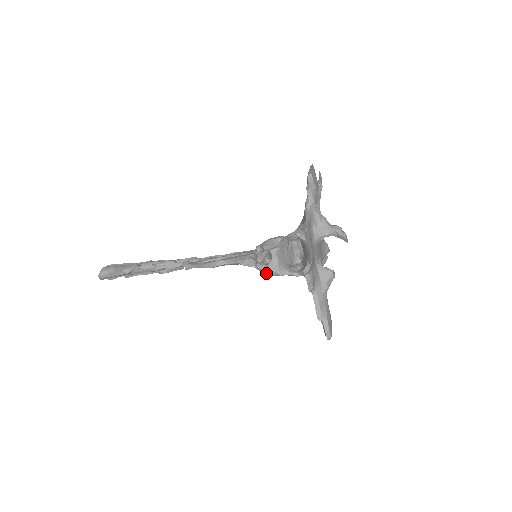
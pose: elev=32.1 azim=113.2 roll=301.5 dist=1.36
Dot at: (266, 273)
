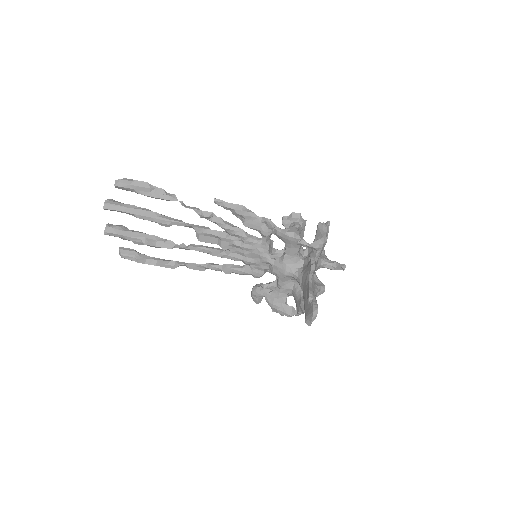
Dot at: (285, 231)
